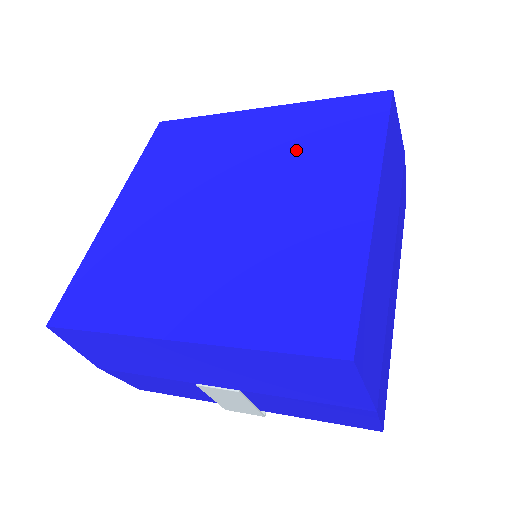
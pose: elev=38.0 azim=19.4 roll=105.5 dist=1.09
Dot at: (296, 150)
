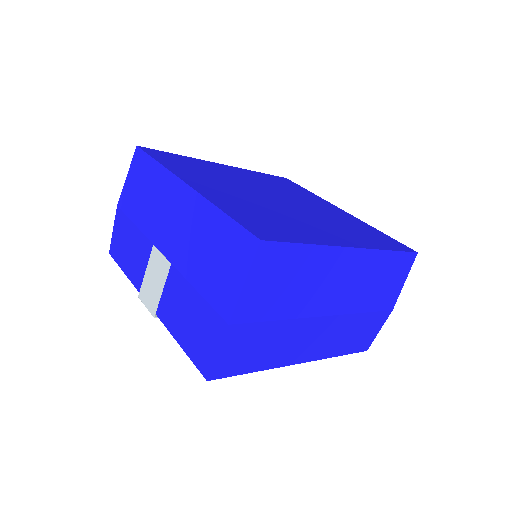
Dot at: (338, 221)
